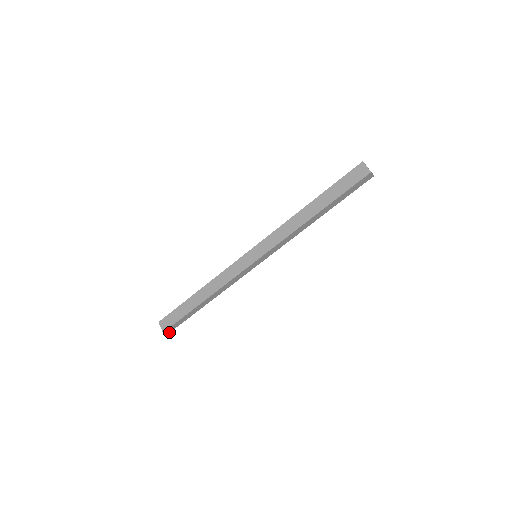
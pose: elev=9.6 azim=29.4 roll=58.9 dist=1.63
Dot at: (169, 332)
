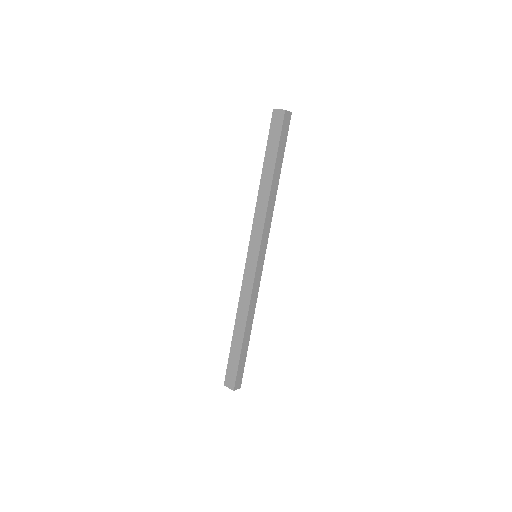
Dot at: occluded
